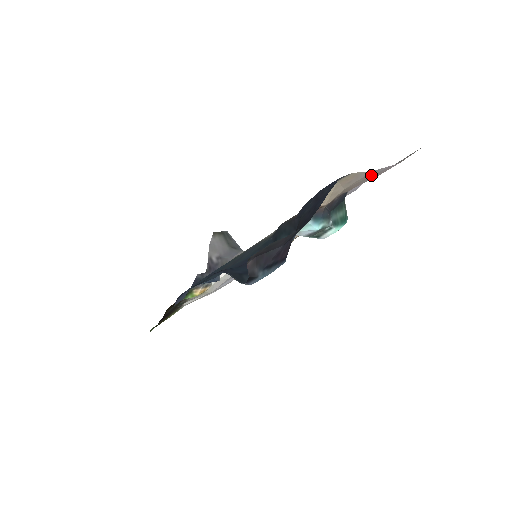
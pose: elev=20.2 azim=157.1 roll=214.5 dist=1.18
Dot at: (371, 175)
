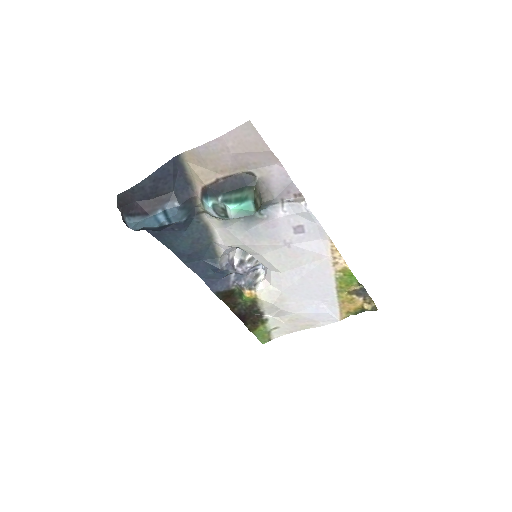
Dot at: (210, 152)
